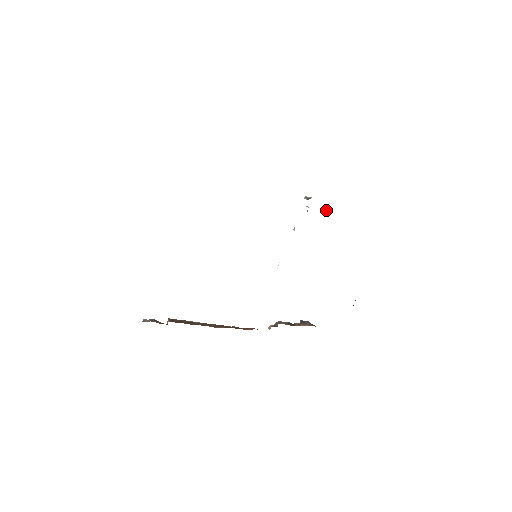
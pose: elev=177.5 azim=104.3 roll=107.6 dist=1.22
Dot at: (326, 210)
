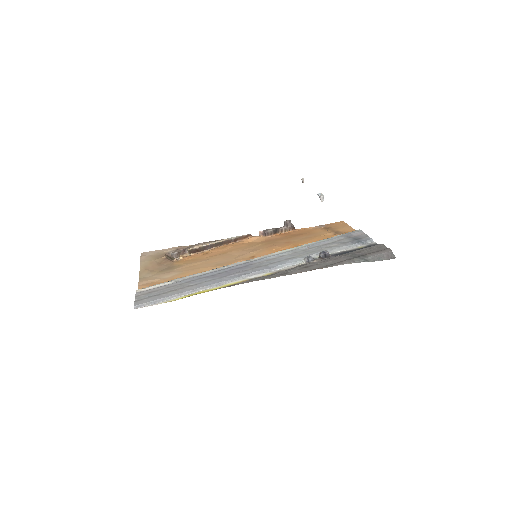
Dot at: (320, 254)
